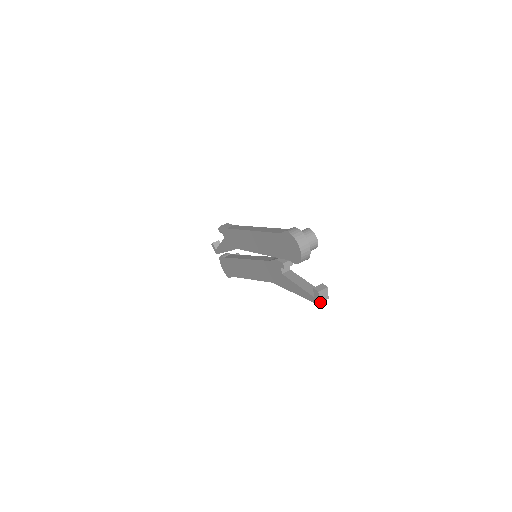
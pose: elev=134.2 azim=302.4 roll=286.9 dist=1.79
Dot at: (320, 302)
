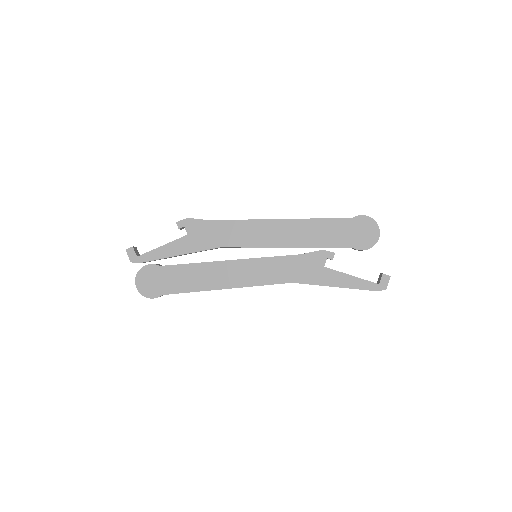
Dot at: (386, 288)
